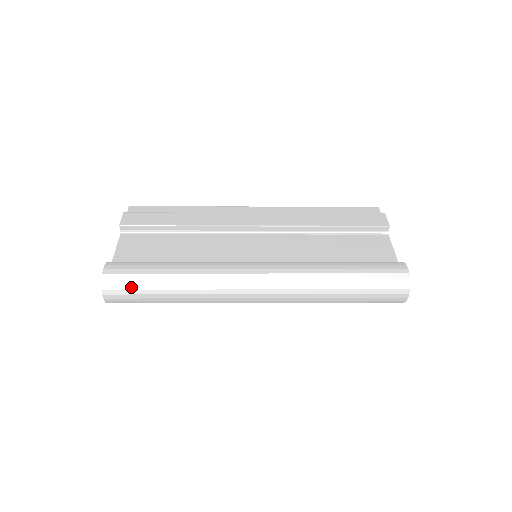
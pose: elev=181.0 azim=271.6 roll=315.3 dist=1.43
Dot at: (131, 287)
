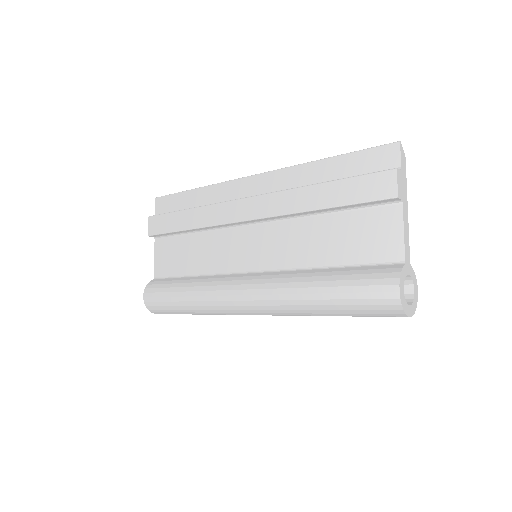
Dot at: (165, 311)
